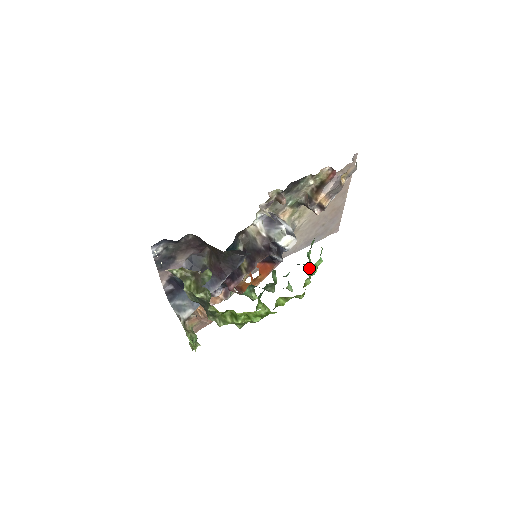
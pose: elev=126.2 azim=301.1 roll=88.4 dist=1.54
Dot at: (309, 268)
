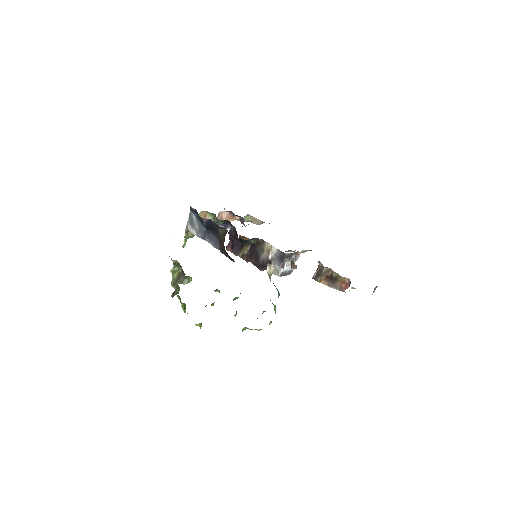
Dot at: (248, 328)
